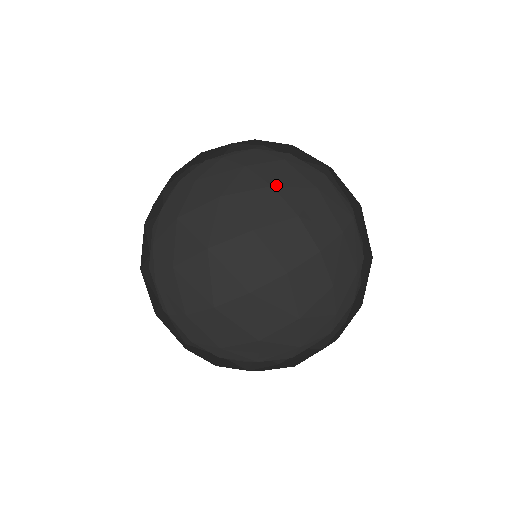
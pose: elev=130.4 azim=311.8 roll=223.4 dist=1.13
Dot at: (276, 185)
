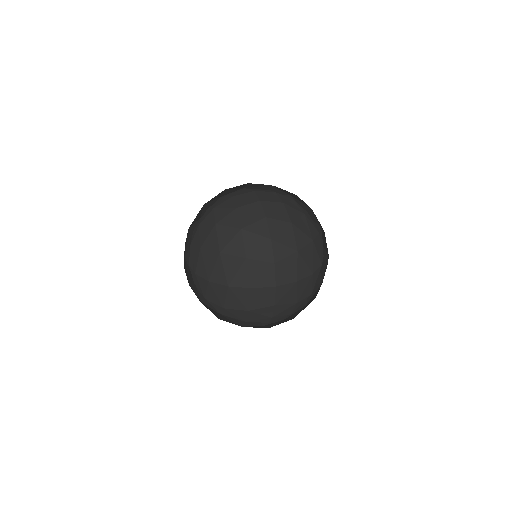
Dot at: (274, 239)
